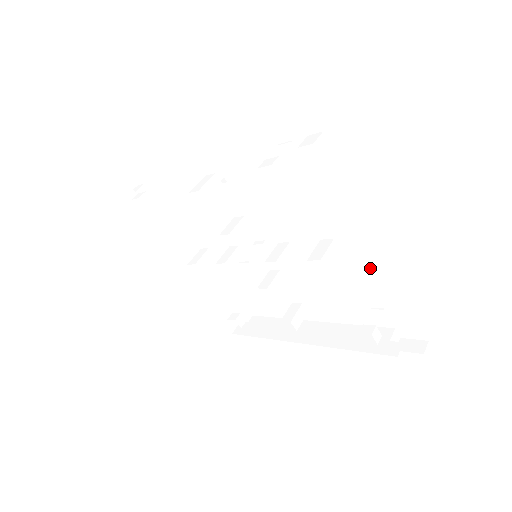
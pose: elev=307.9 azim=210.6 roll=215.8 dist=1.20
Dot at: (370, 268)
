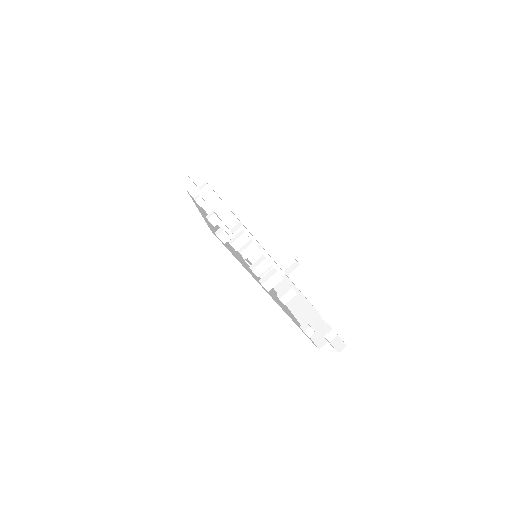
Dot at: occluded
